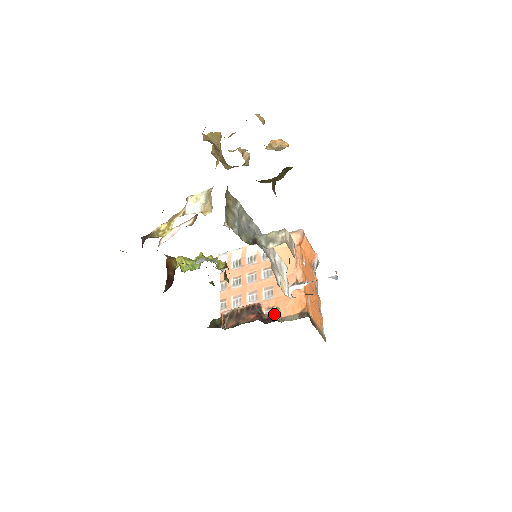
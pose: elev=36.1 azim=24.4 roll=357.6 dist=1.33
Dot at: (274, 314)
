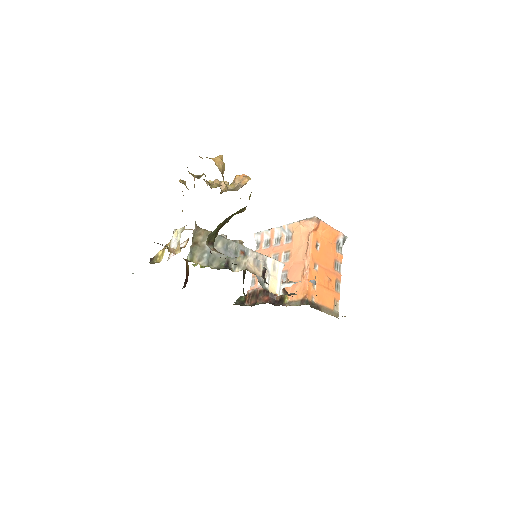
Dot at: (283, 298)
